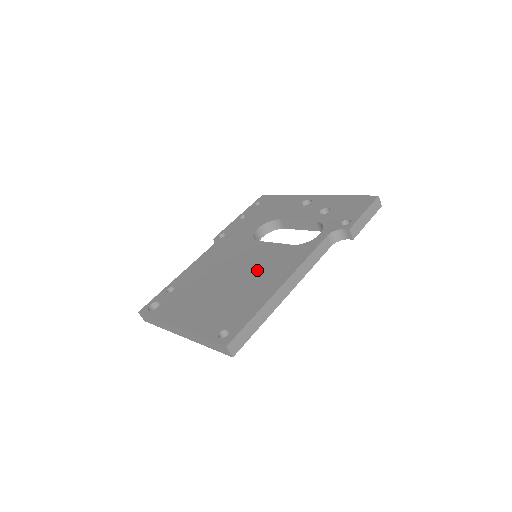
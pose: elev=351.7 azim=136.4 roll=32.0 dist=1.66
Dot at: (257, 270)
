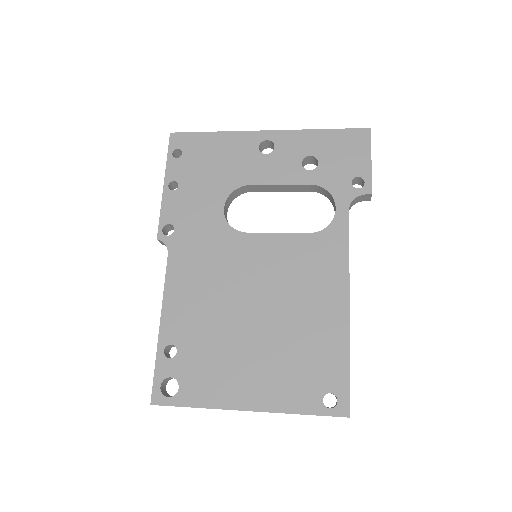
Dot at: (291, 288)
